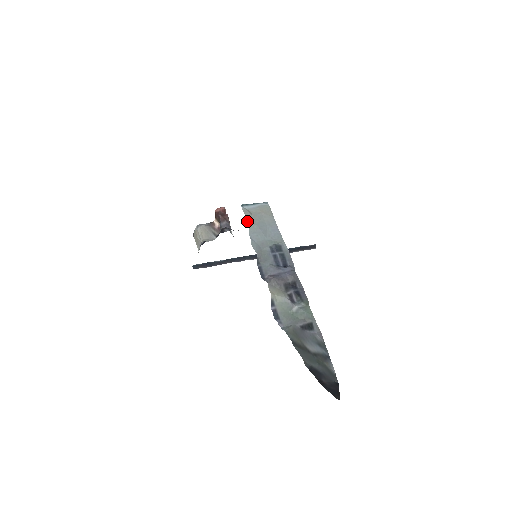
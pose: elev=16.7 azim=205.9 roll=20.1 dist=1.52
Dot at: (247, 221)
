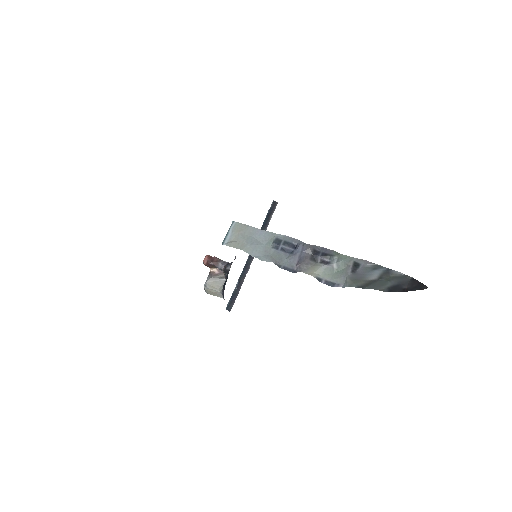
Dot at: occluded
